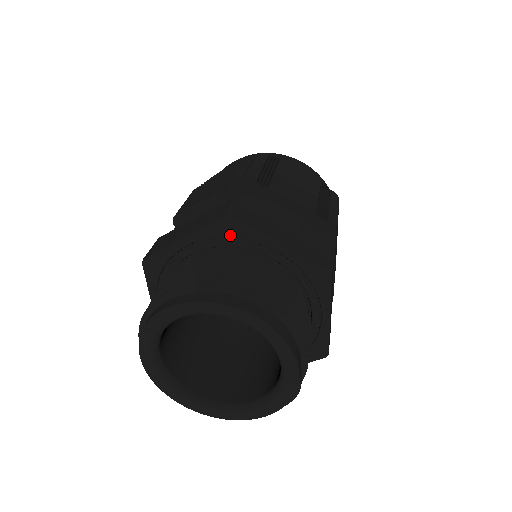
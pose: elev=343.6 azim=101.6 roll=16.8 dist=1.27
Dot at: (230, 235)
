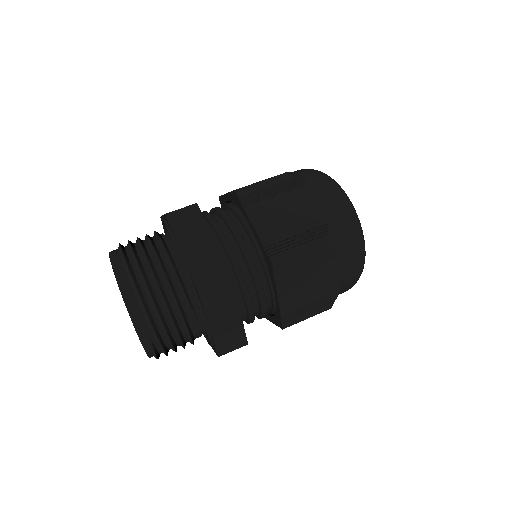
Dot at: (168, 228)
